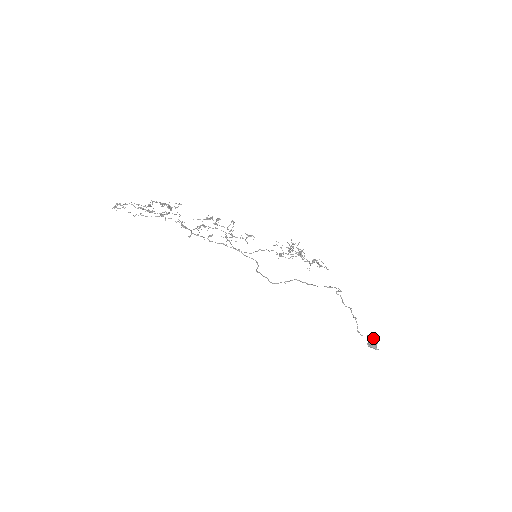
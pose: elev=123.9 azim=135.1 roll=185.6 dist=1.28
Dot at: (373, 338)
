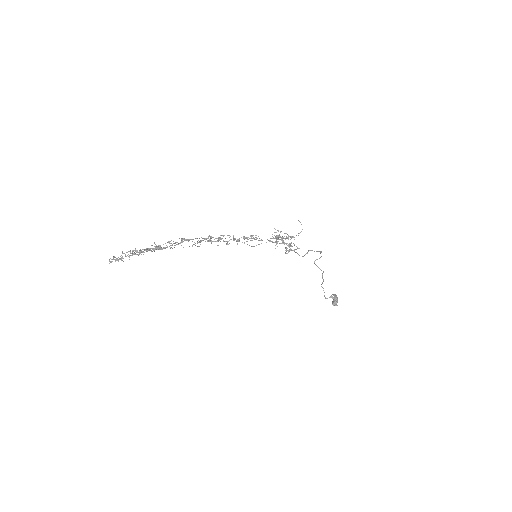
Dot at: (335, 296)
